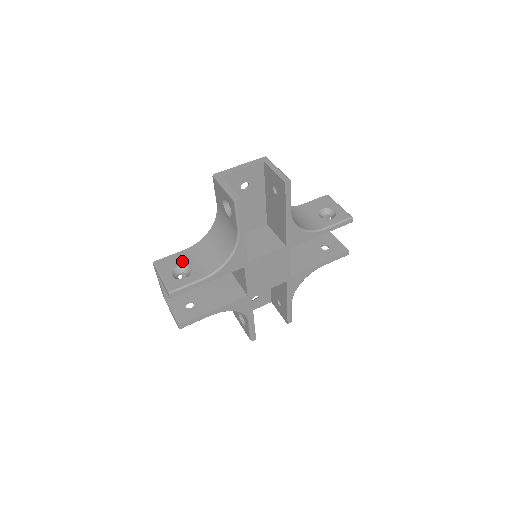
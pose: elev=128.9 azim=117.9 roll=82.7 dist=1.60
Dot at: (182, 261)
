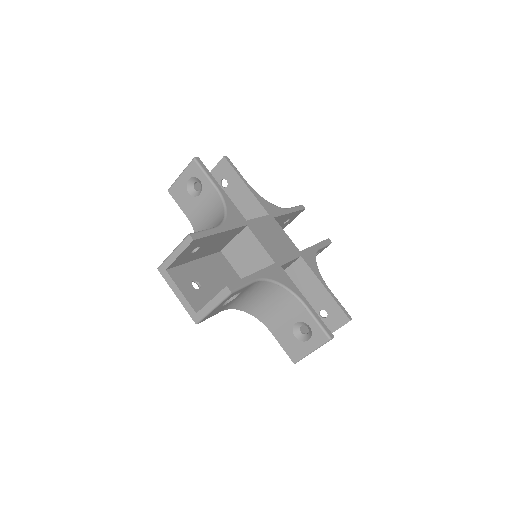
Dot at: occluded
